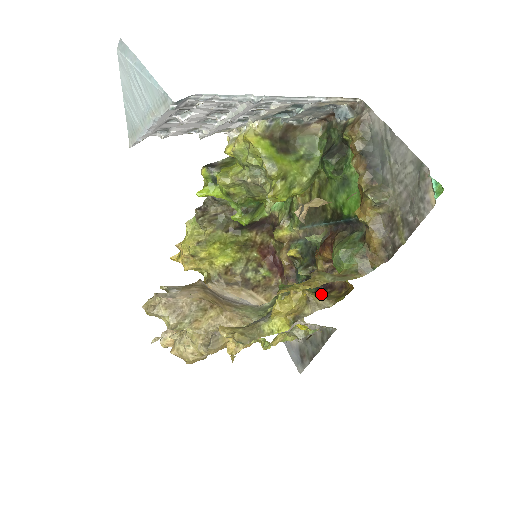
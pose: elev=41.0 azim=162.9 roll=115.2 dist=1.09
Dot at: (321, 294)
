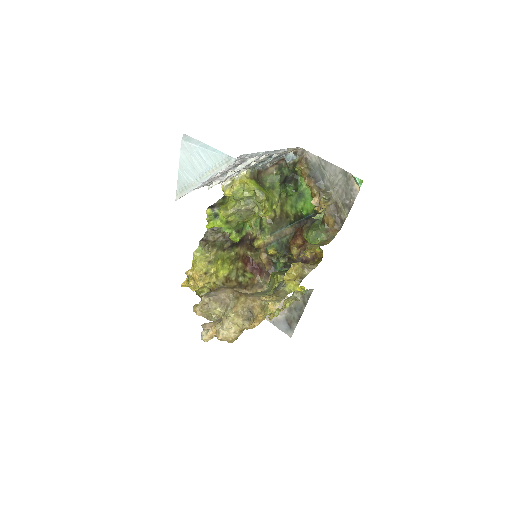
Dot at: occluded
